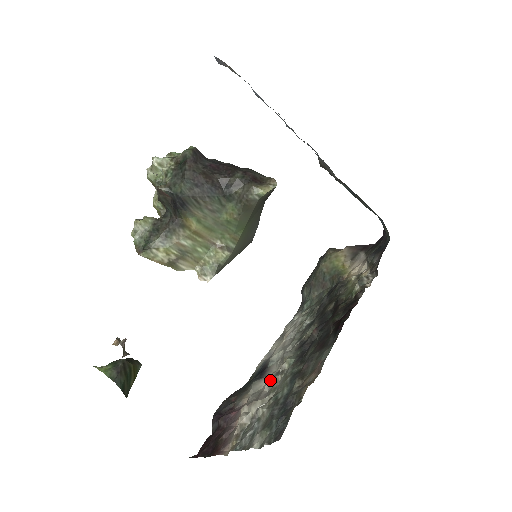
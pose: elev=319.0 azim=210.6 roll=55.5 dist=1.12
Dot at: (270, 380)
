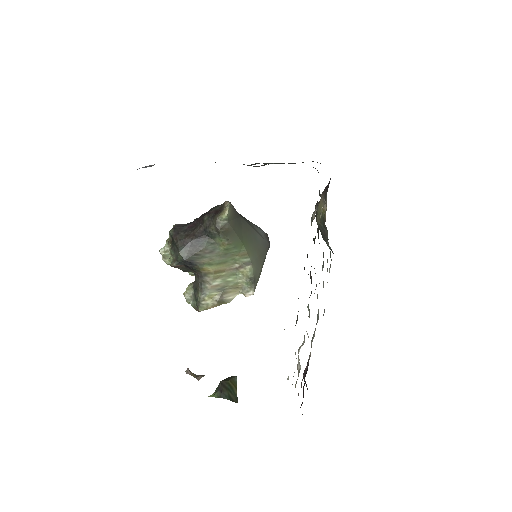
Dot at: occluded
